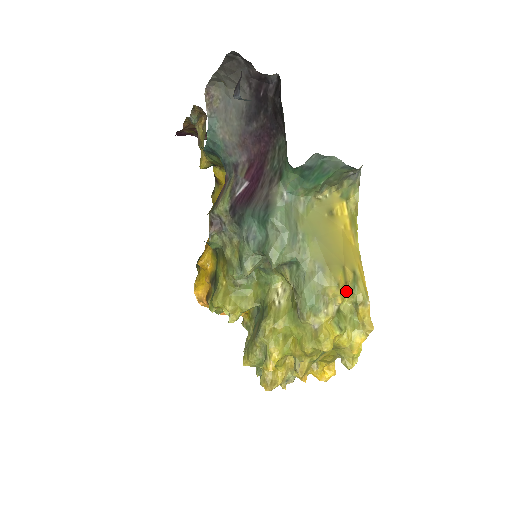
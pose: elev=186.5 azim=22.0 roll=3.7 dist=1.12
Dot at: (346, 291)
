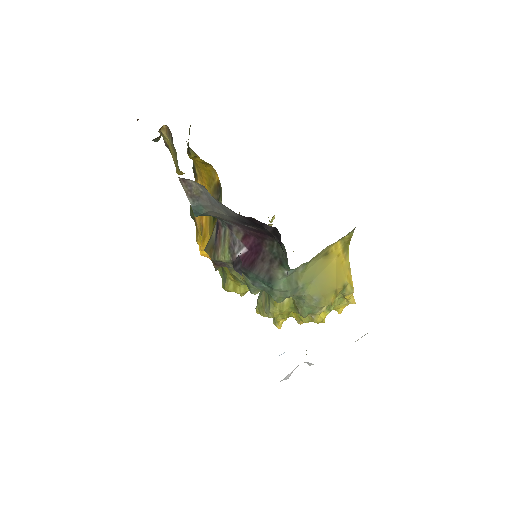
Dot at: (336, 297)
